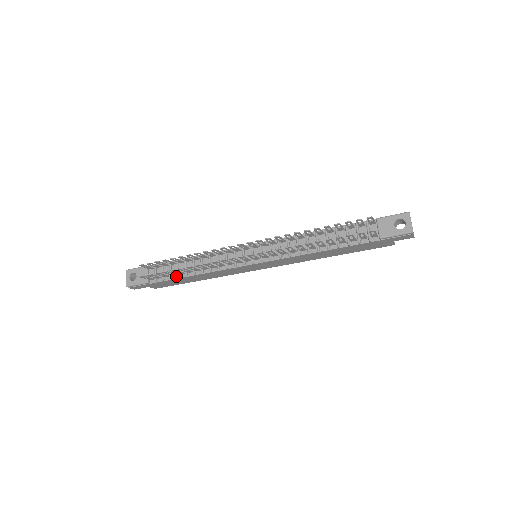
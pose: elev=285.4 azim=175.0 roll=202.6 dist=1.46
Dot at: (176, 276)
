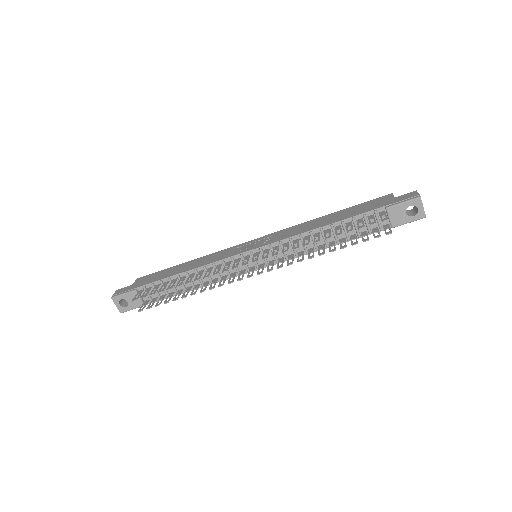
Dot at: (174, 294)
